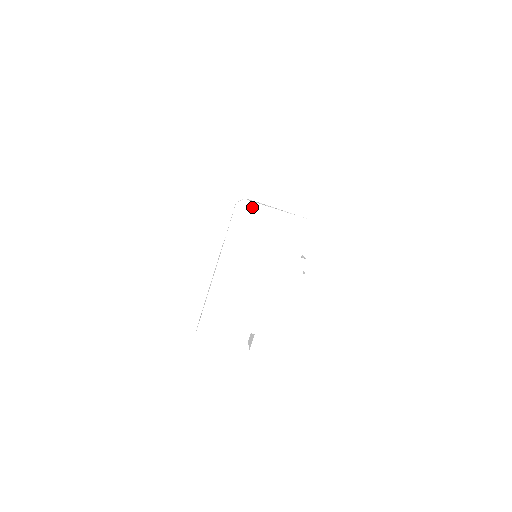
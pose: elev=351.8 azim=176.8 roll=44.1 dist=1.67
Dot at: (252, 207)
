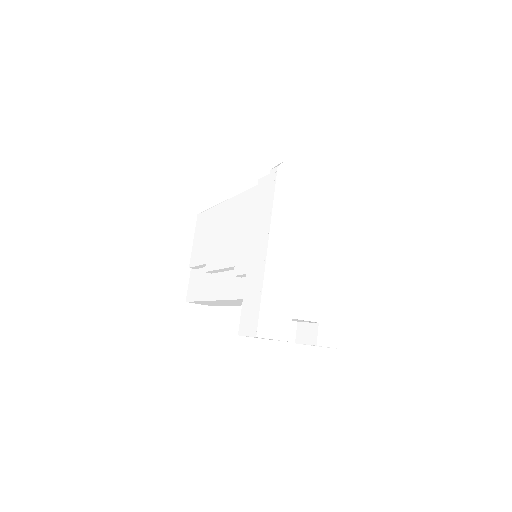
Dot at: (294, 171)
